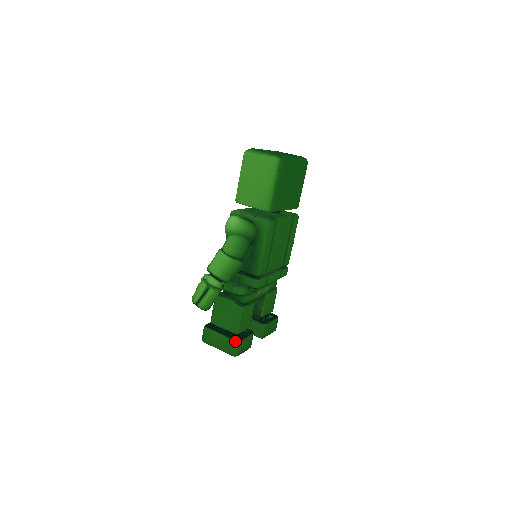
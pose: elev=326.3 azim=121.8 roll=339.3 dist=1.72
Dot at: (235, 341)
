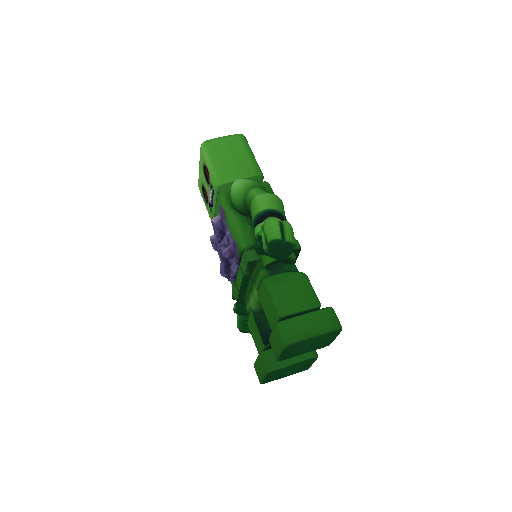
Dot at: (329, 307)
